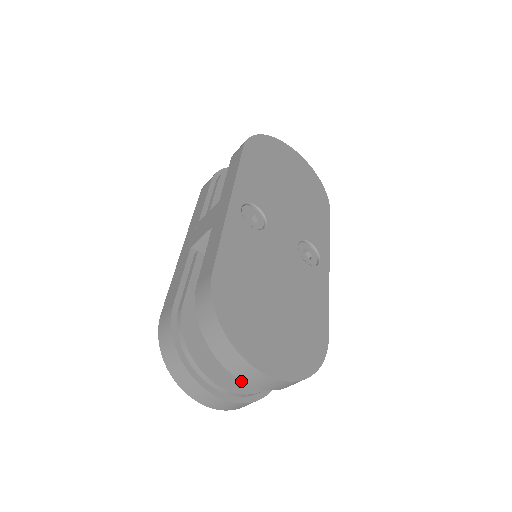
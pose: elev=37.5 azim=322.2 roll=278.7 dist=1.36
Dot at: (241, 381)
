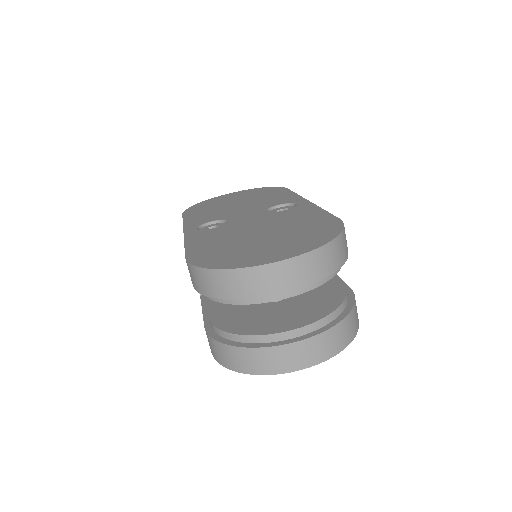
Dot at: (307, 317)
